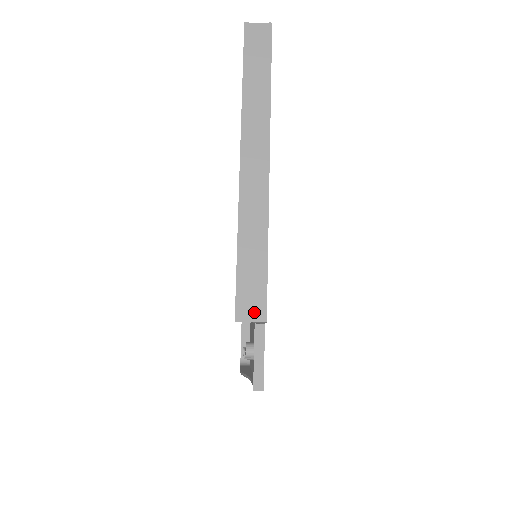
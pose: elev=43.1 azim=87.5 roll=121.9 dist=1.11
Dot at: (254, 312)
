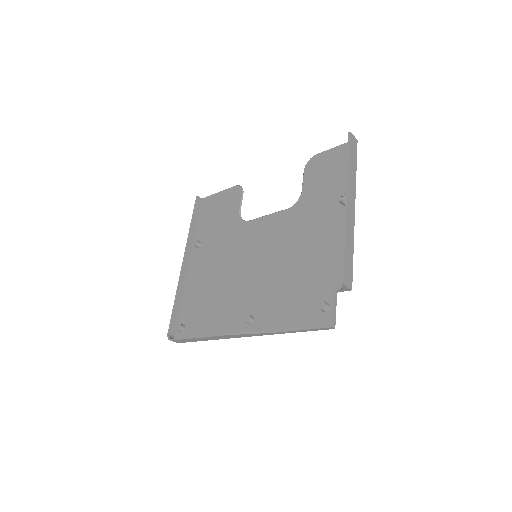
Dot at: (349, 283)
